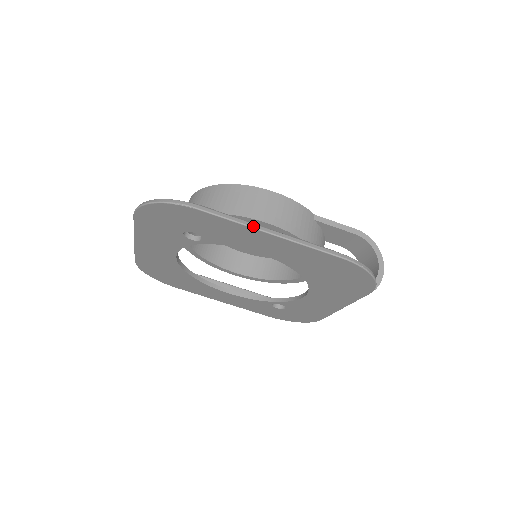
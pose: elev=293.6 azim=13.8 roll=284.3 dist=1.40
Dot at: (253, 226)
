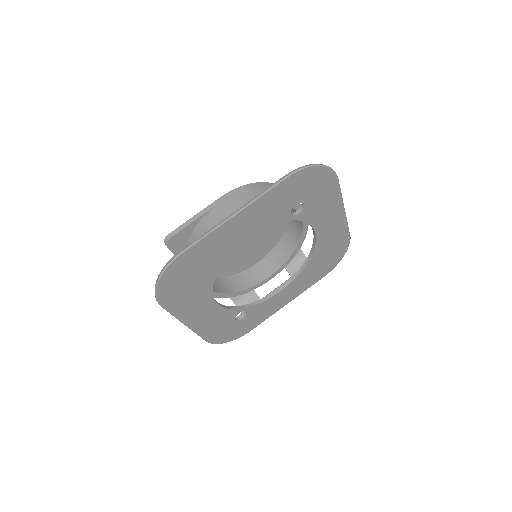
Dot at: occluded
